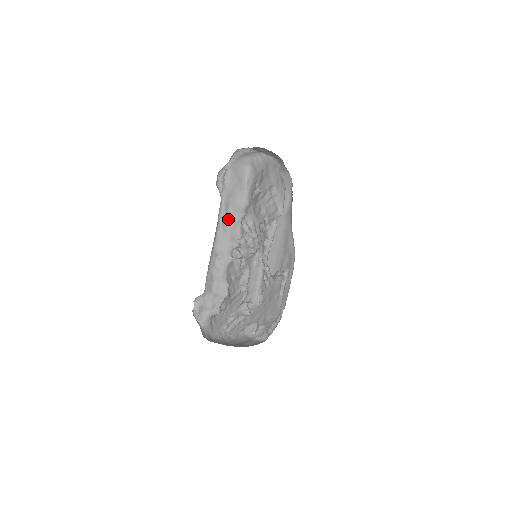
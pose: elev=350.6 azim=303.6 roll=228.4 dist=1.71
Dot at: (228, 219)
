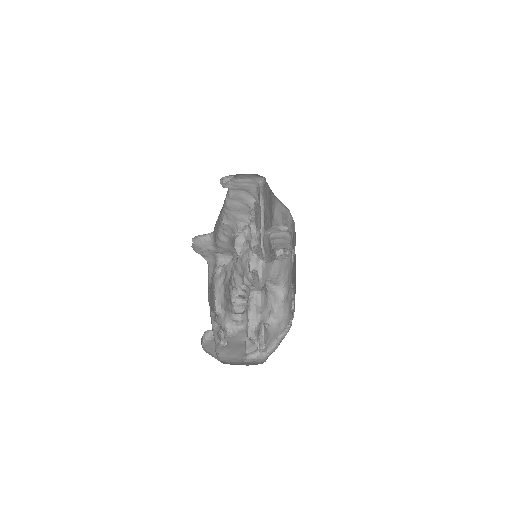
Dot at: (237, 201)
